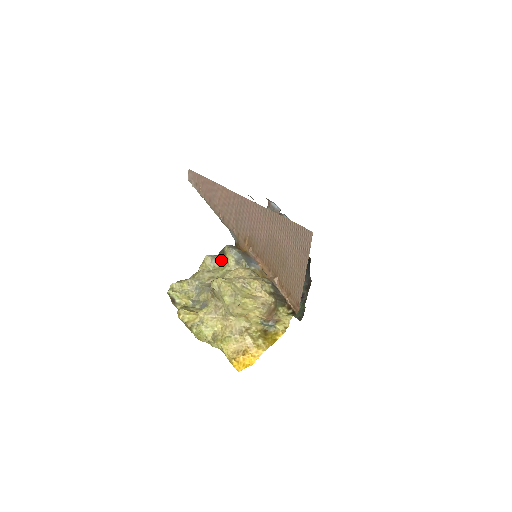
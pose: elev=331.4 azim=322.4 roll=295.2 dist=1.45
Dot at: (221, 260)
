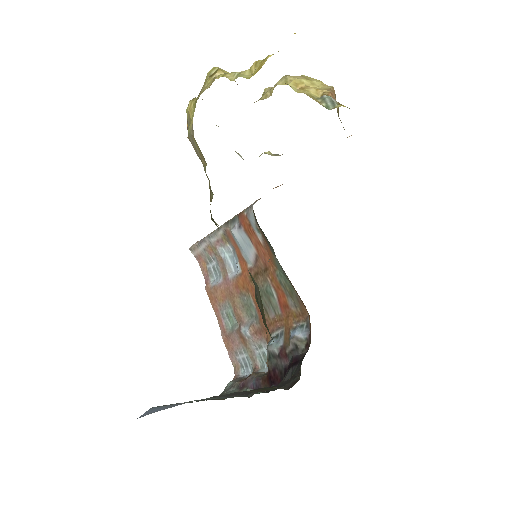
Dot at: occluded
